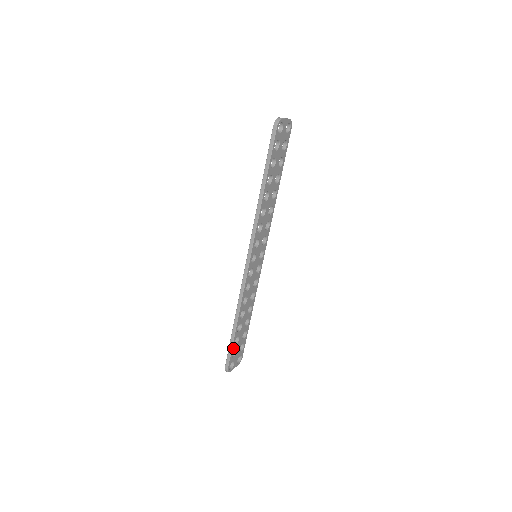
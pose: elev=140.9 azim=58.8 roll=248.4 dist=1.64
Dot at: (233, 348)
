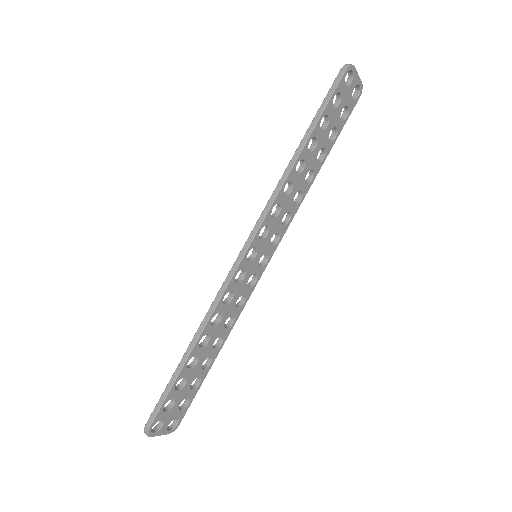
Dot at: (171, 393)
